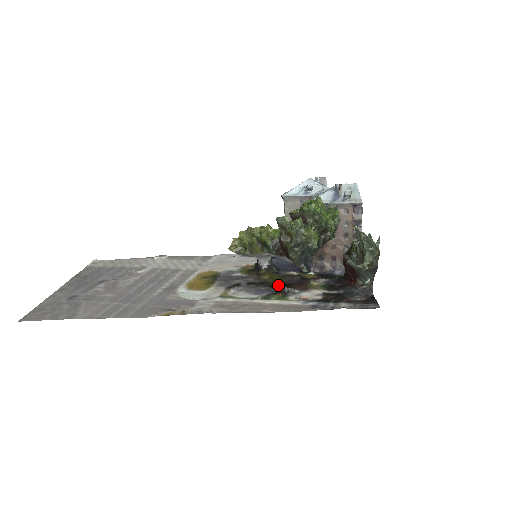
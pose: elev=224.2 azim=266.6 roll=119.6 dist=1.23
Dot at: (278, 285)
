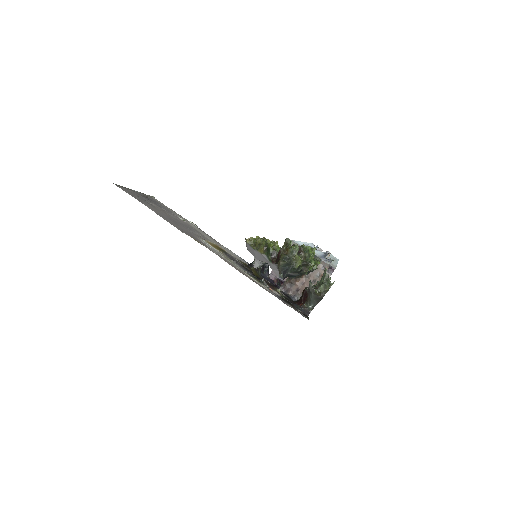
Dot at: (258, 278)
